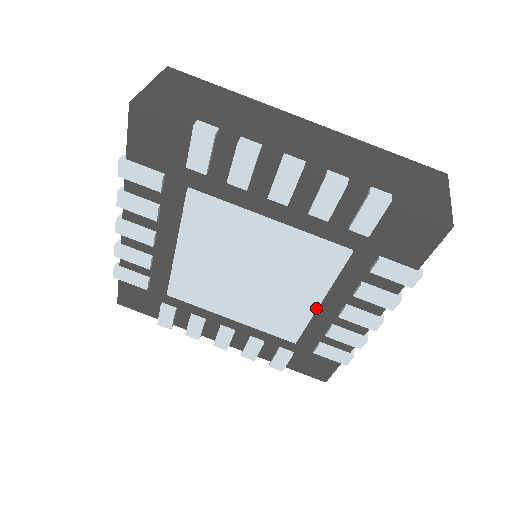
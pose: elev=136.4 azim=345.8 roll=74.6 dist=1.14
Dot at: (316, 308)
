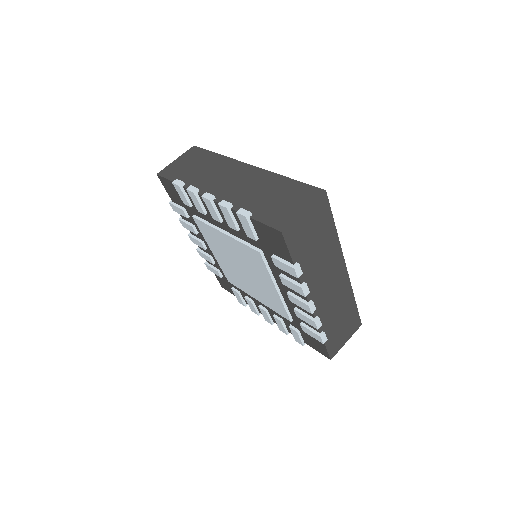
Dot at: (277, 293)
